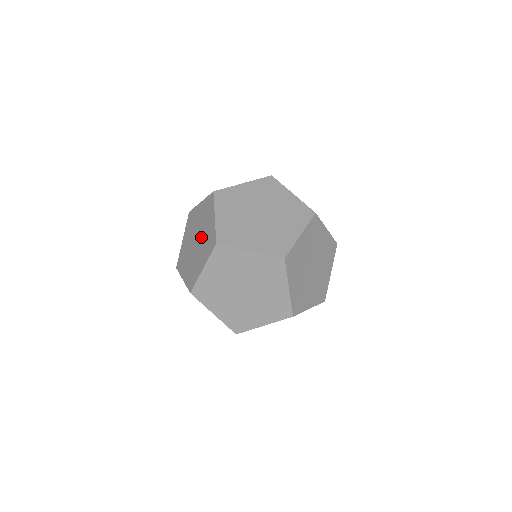
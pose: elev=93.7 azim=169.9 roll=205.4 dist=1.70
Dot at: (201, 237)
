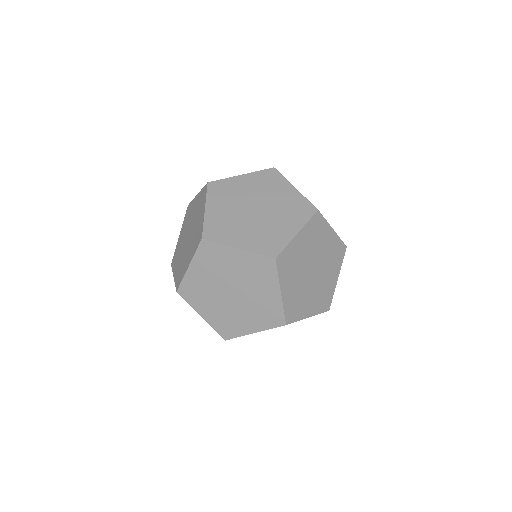
Dot at: occluded
